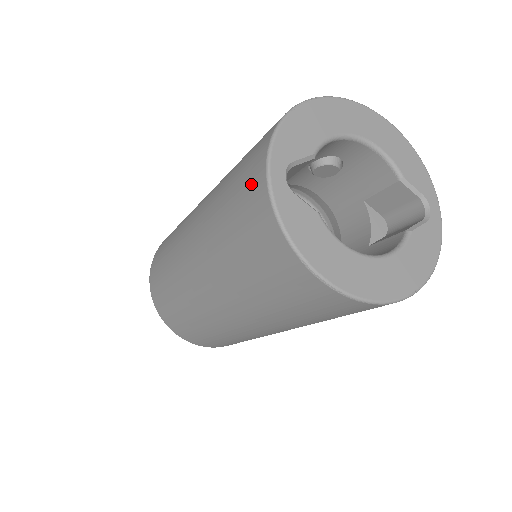
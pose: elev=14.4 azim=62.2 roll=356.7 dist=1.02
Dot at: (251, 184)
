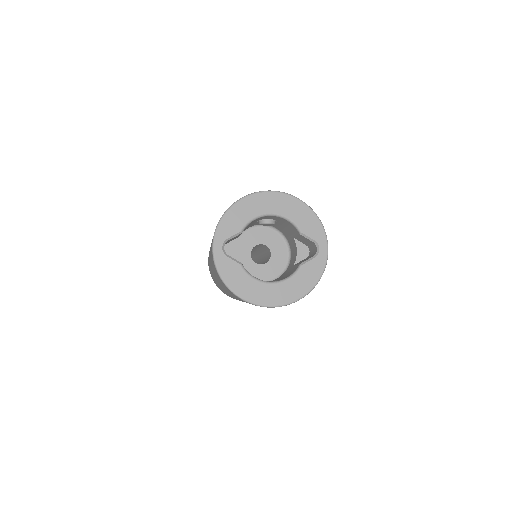
Dot at: occluded
